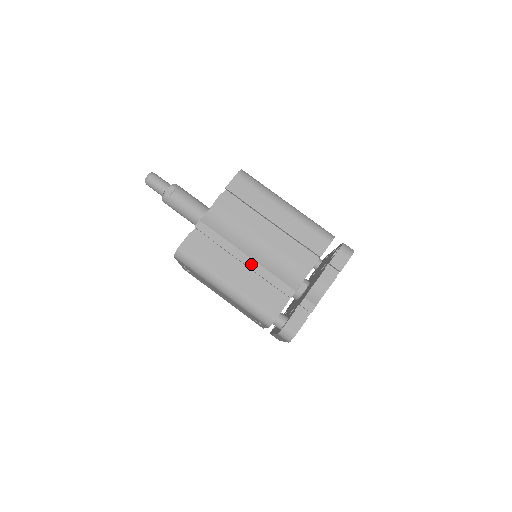
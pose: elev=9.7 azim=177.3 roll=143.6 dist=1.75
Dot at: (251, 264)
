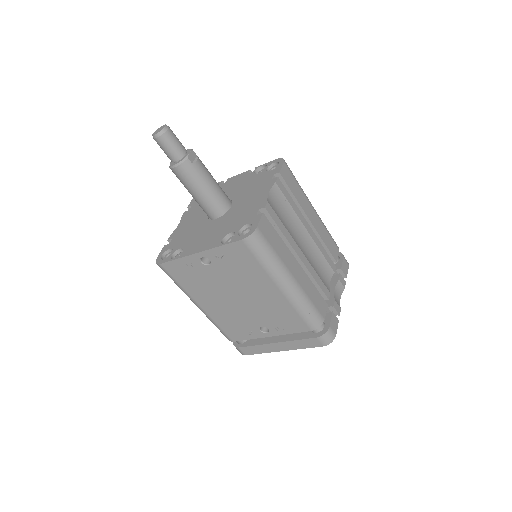
Dot at: (304, 260)
